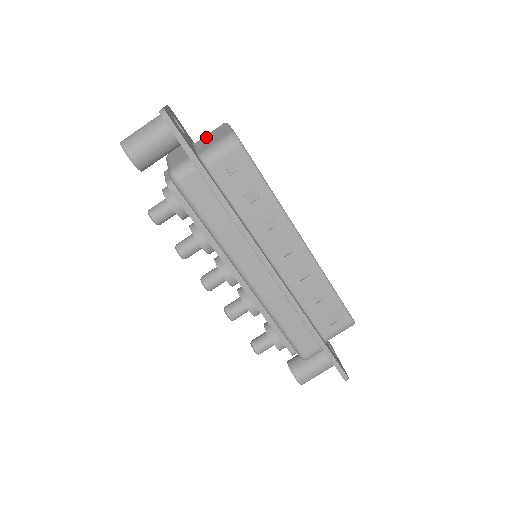
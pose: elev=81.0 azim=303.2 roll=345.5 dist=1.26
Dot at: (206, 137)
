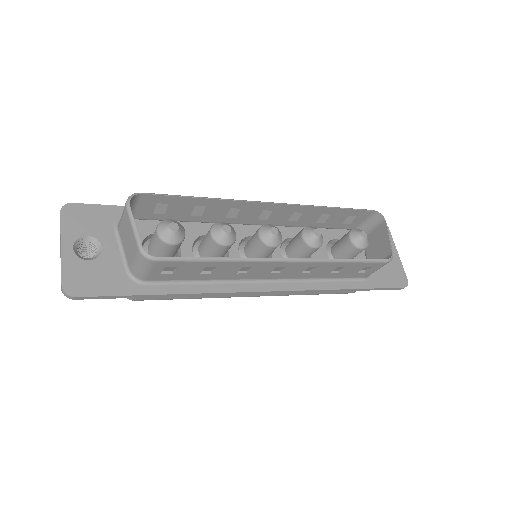
Dot at: (122, 229)
